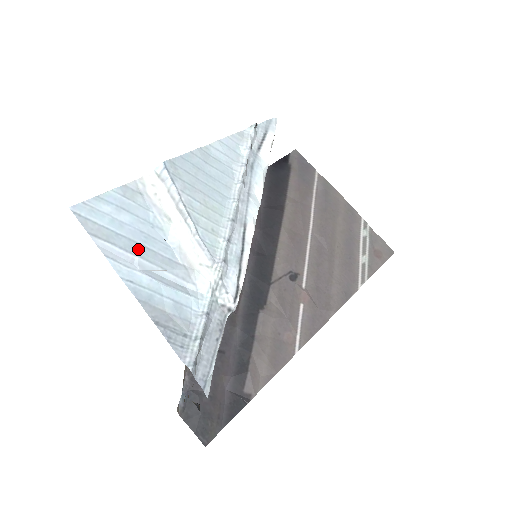
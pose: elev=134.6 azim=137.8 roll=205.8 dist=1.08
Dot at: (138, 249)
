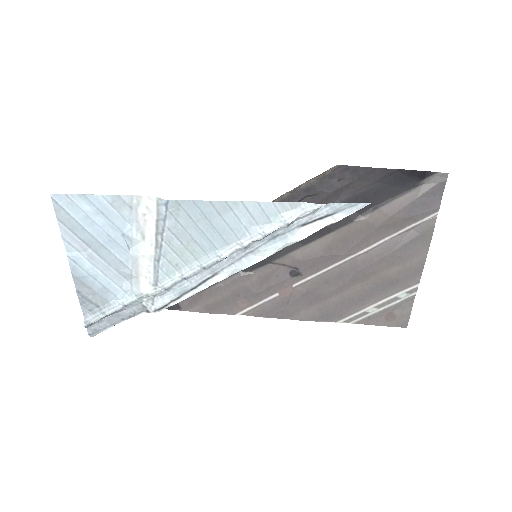
Dot at: (96, 245)
